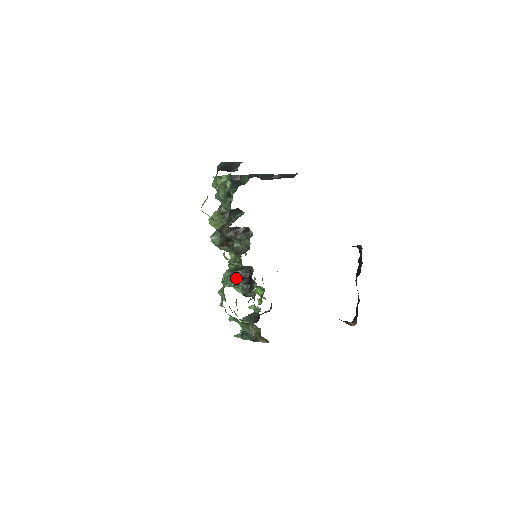
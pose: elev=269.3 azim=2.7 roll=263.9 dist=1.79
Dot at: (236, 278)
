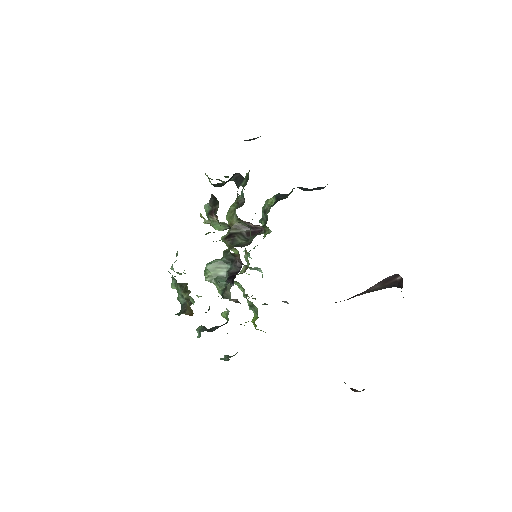
Dot at: (222, 273)
